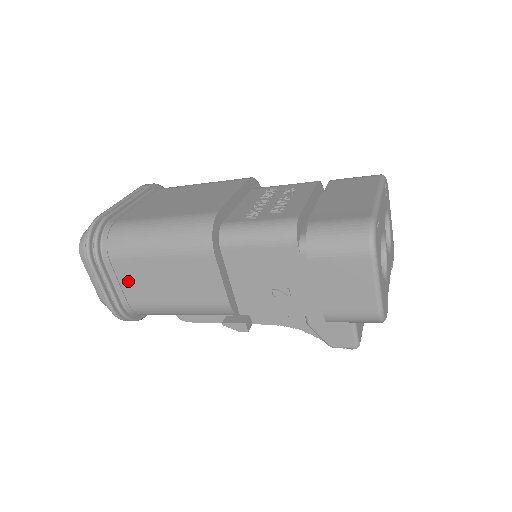
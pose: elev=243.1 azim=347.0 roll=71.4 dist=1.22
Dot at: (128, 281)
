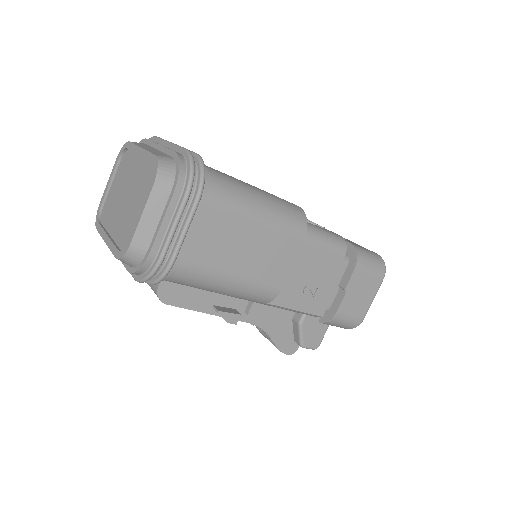
Dot at: (205, 234)
